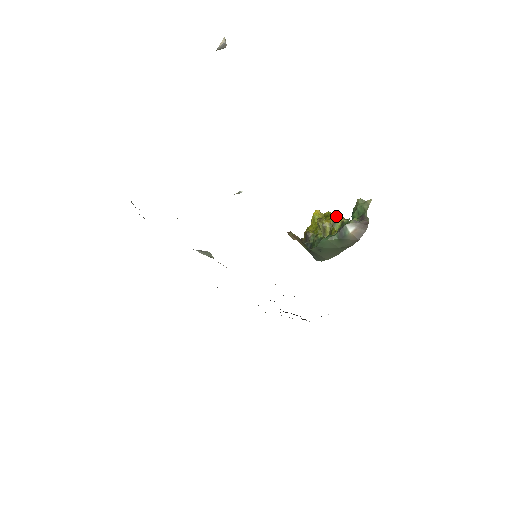
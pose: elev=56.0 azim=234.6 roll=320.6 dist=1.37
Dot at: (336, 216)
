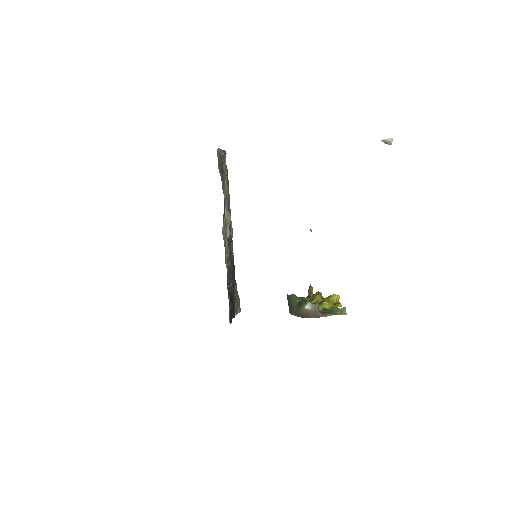
Dot at: (327, 302)
